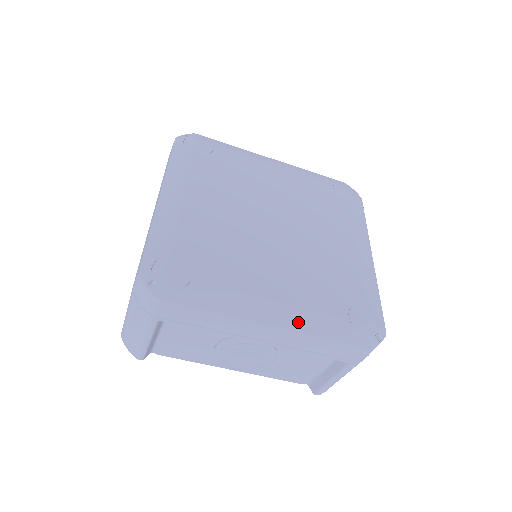
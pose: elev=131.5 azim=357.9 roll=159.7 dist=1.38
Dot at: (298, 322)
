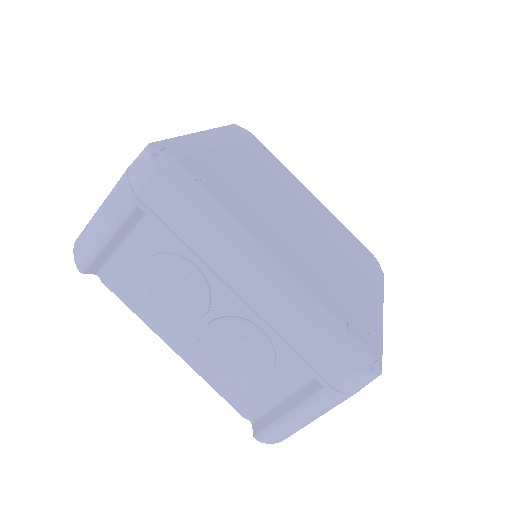
Dot at: (380, 294)
